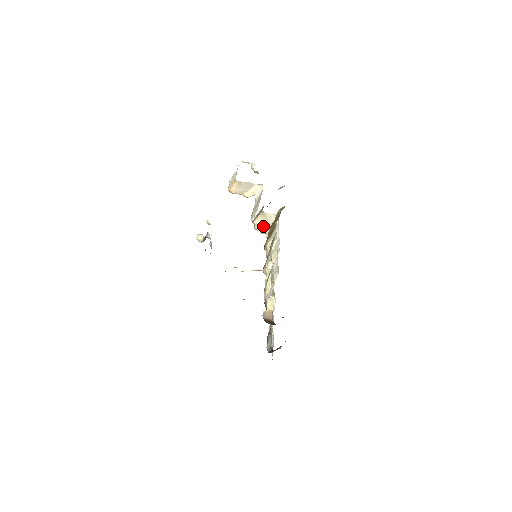
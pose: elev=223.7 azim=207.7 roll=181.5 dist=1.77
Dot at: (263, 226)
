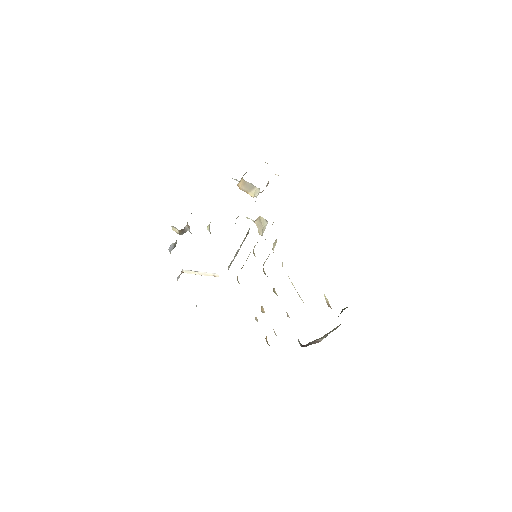
Dot at: (260, 228)
